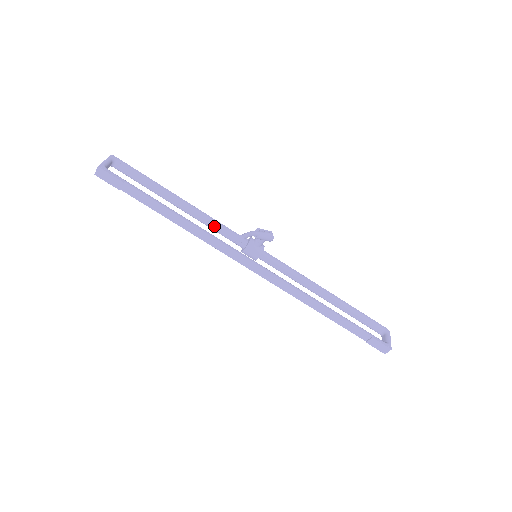
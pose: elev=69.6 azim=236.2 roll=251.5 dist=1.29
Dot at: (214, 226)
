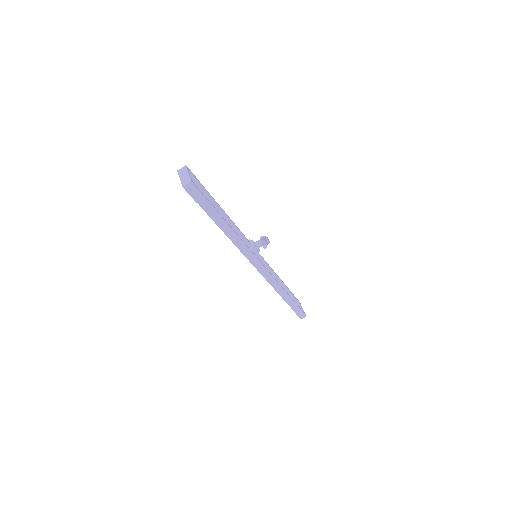
Dot at: (236, 232)
